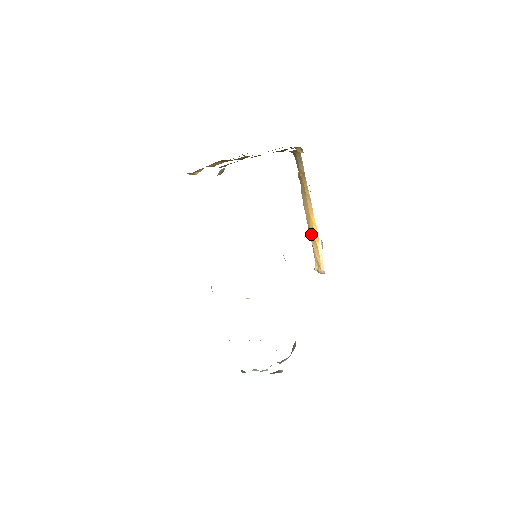
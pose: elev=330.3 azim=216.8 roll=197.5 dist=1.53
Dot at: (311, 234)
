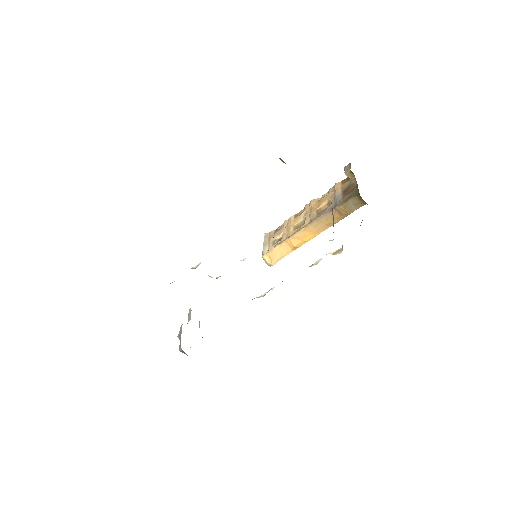
Dot at: (293, 241)
